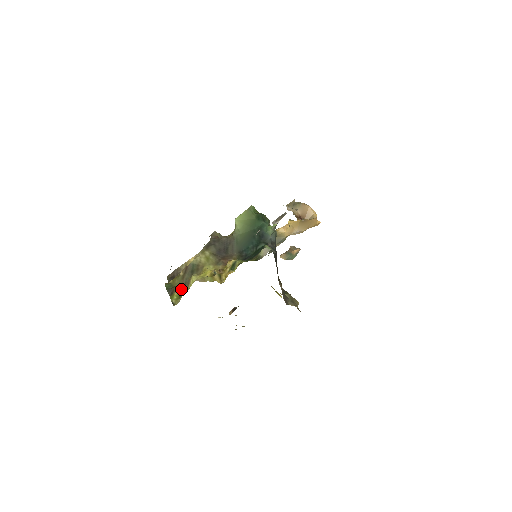
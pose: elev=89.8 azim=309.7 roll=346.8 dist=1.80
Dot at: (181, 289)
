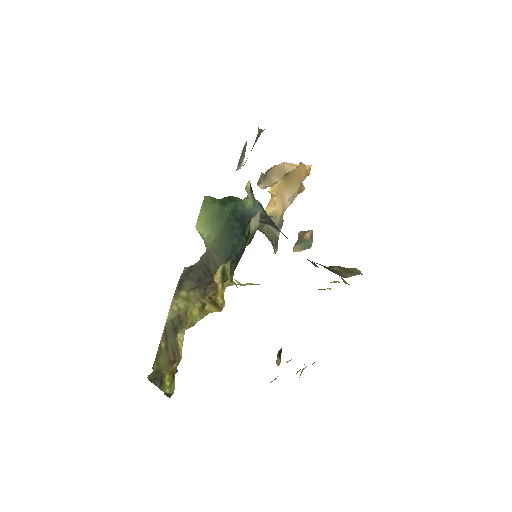
Dot at: (171, 366)
